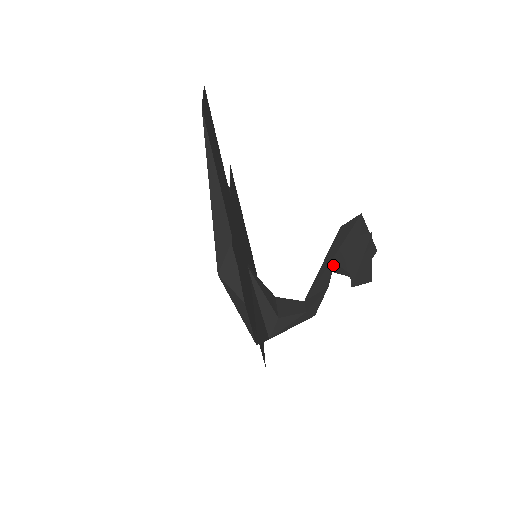
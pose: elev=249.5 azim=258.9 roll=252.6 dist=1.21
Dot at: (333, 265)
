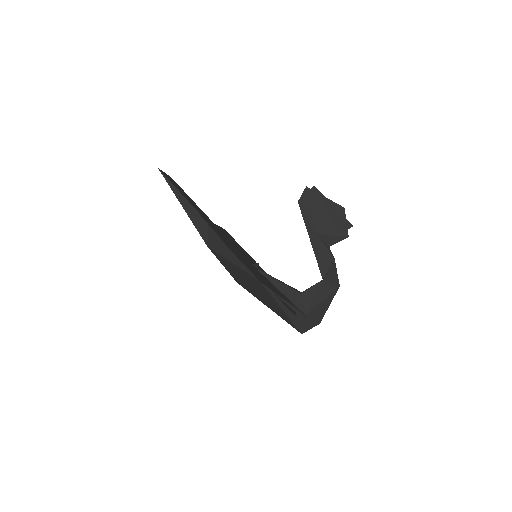
Dot at: (322, 238)
